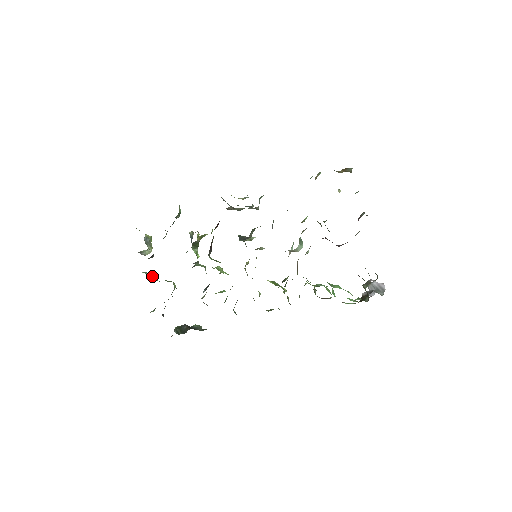
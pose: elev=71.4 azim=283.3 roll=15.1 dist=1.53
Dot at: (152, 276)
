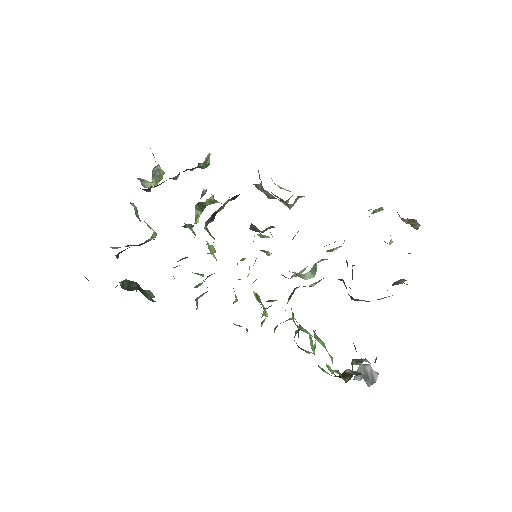
Dot at: occluded
